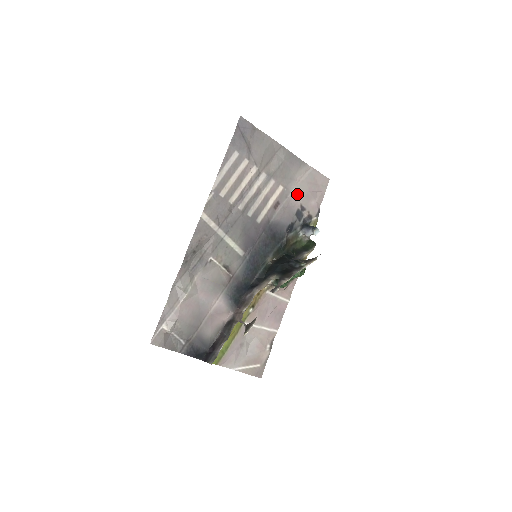
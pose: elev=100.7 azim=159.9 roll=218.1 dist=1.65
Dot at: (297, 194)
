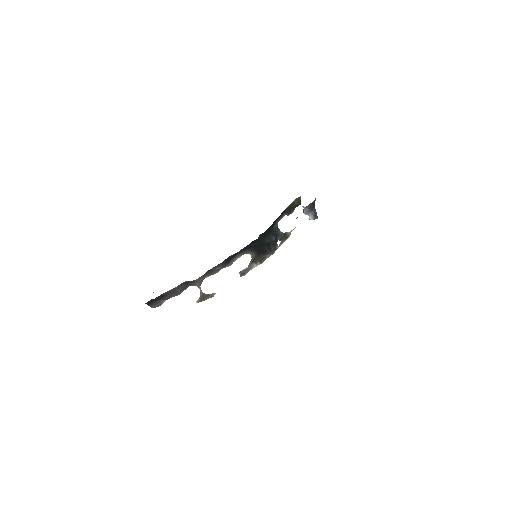
Dot at: occluded
